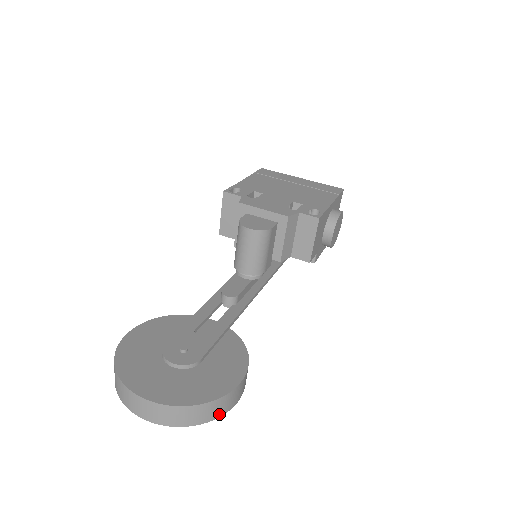
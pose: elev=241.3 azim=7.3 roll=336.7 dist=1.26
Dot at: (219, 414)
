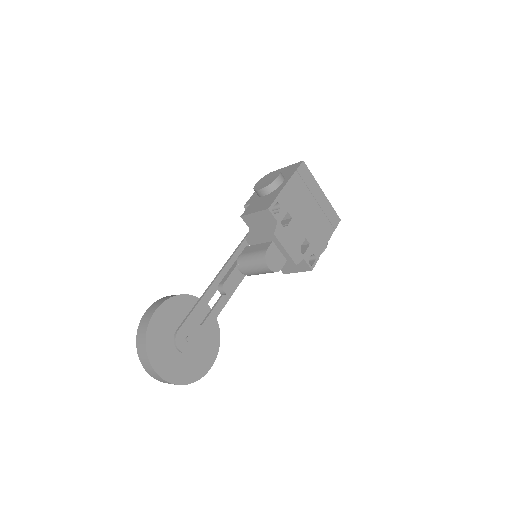
Dot at: occluded
